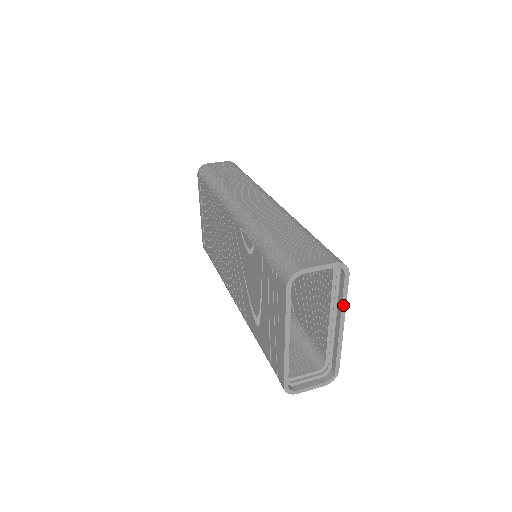
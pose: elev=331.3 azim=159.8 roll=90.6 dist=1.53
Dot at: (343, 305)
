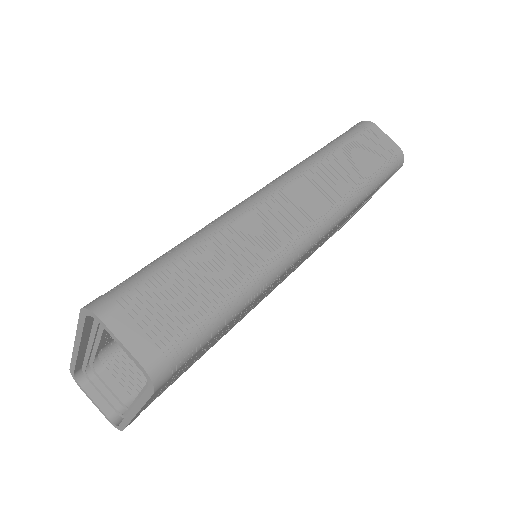
Dot at: (140, 402)
